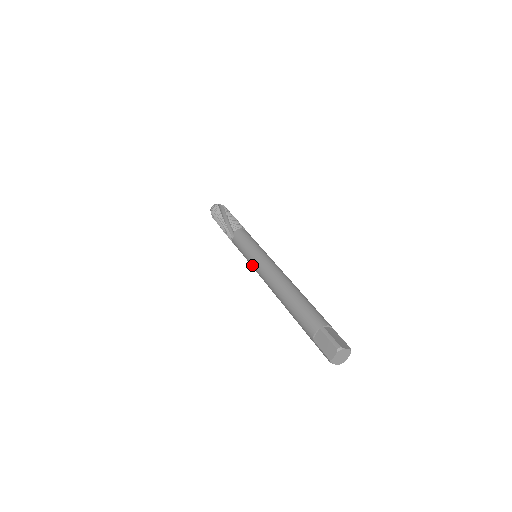
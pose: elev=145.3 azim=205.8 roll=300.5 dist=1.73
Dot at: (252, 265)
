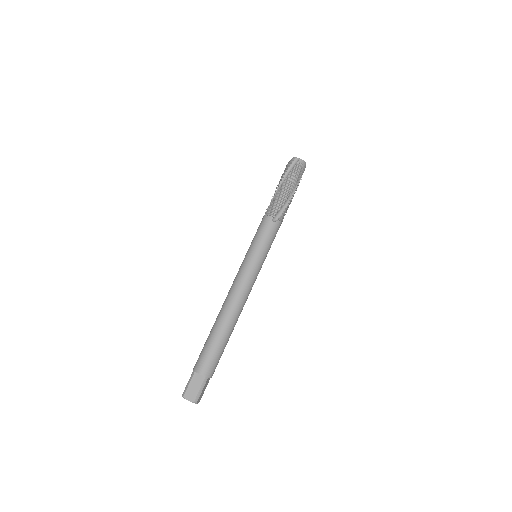
Dot at: occluded
